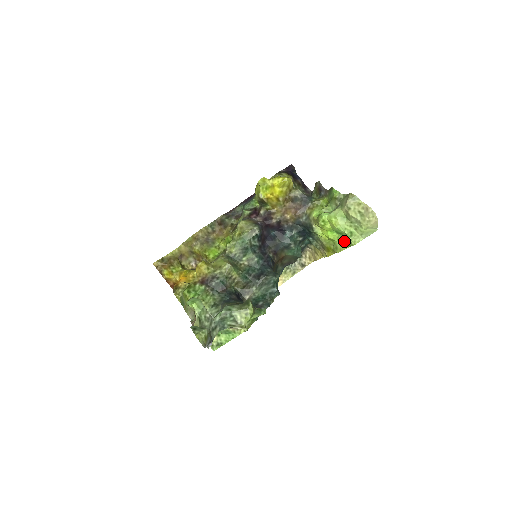
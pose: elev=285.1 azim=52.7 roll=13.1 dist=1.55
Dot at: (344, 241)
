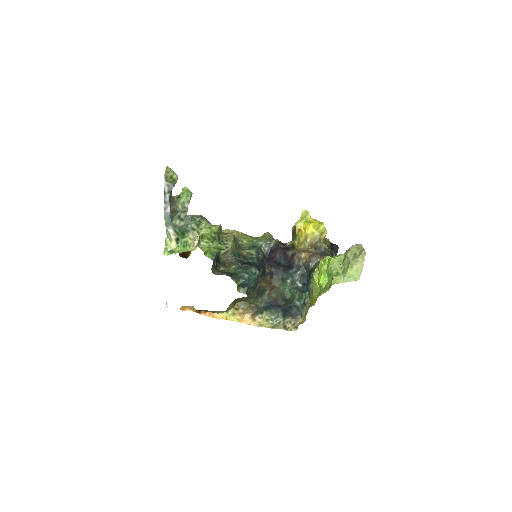
Dot at: (328, 285)
